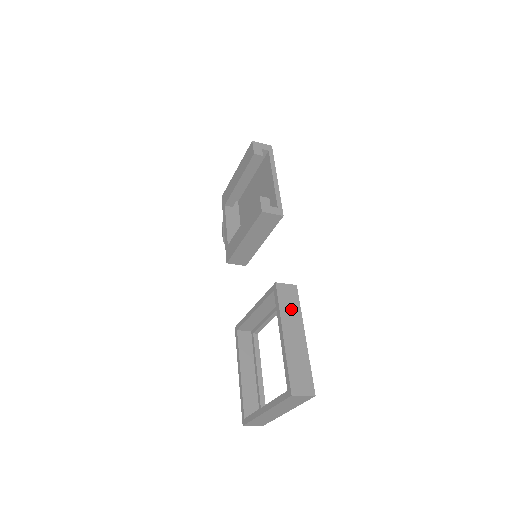
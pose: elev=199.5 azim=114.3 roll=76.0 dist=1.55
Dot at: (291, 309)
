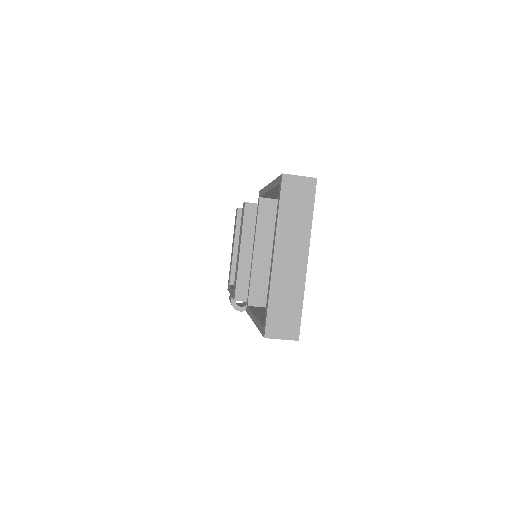
Dot at: occluded
